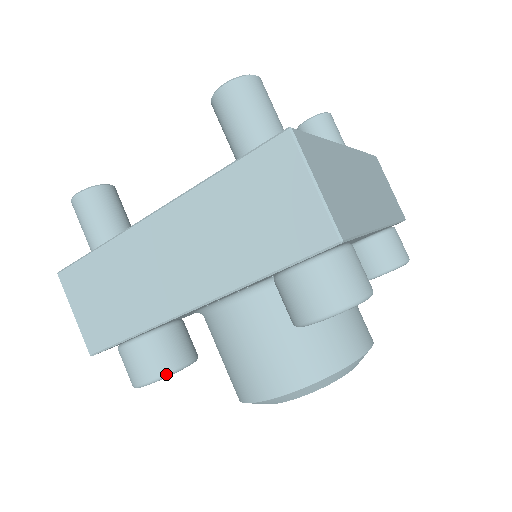
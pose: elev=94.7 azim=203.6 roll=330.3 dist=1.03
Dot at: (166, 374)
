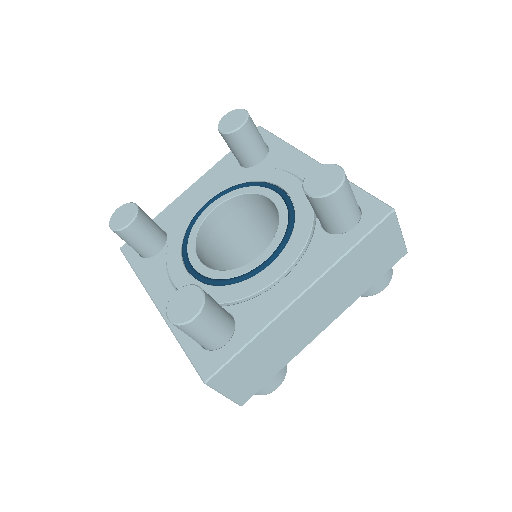
Dot at: occluded
